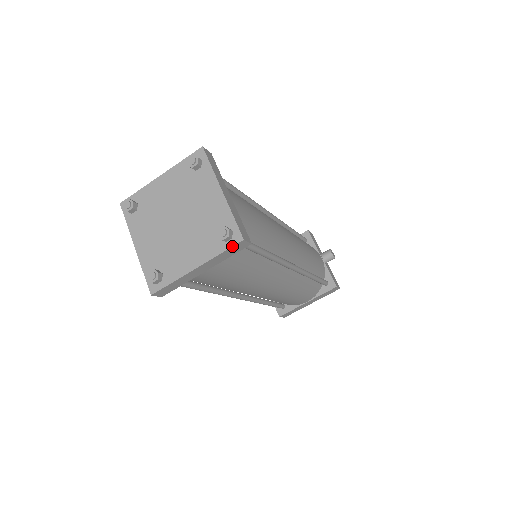
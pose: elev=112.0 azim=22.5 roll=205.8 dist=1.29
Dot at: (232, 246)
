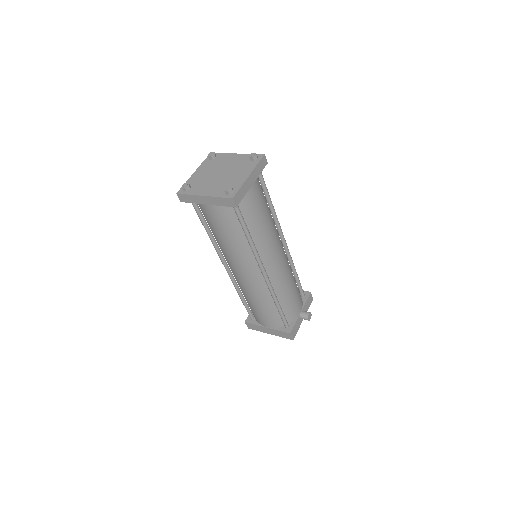
Dot at: (226, 197)
